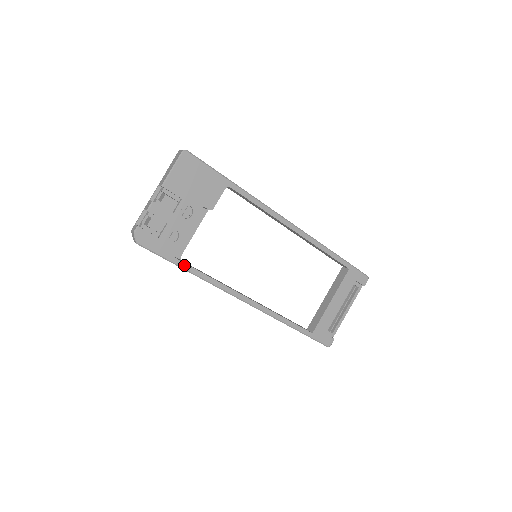
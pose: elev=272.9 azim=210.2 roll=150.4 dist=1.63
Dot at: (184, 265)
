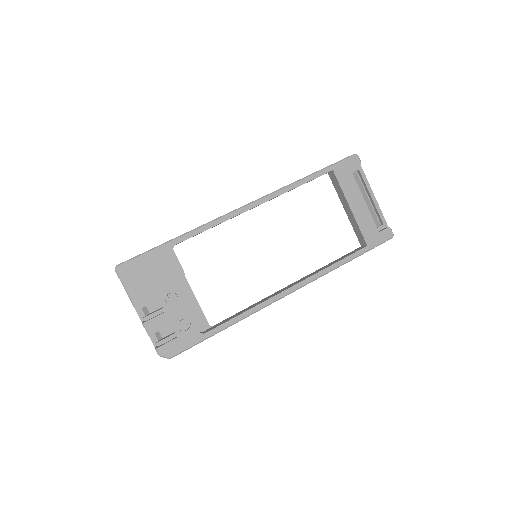
Dot at: (217, 329)
